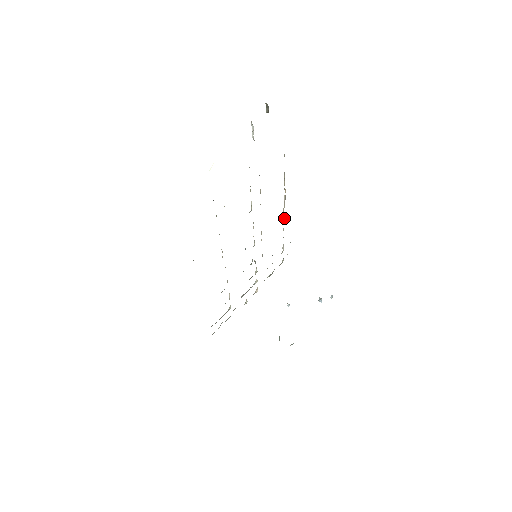
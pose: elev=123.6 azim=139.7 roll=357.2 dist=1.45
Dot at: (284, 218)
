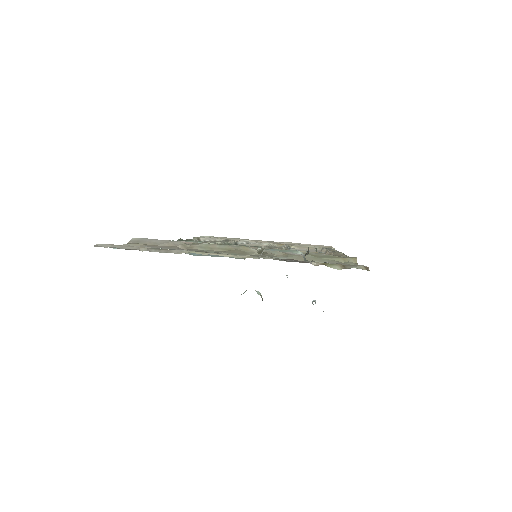
Dot at: occluded
